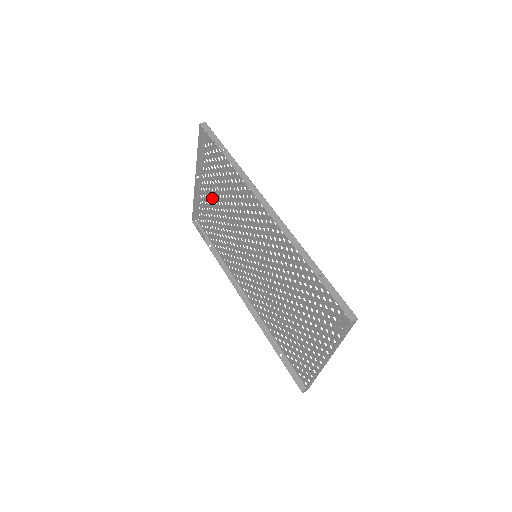
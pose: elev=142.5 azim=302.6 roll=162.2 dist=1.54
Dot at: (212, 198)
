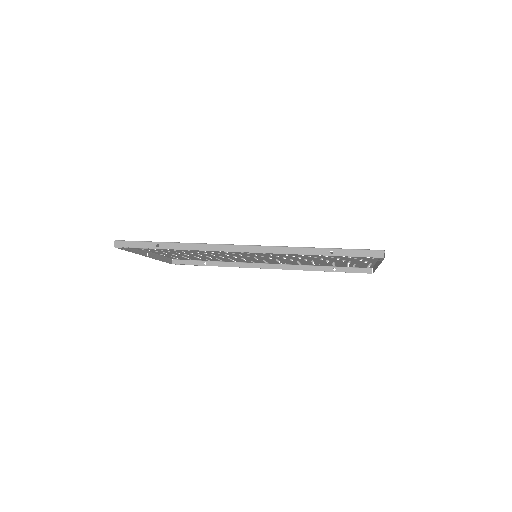
Dot at: (175, 253)
